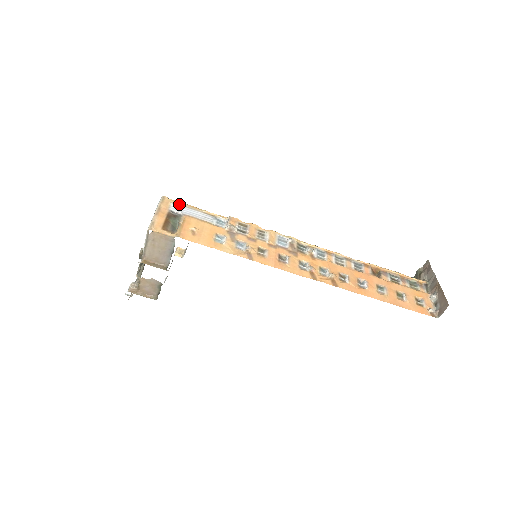
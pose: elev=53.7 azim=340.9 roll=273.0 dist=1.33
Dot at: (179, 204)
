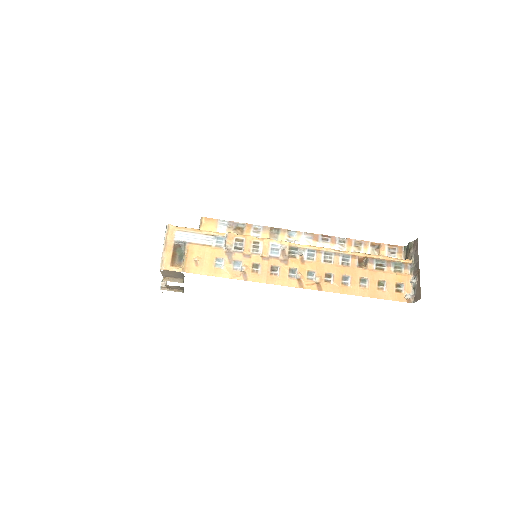
Dot at: (182, 231)
